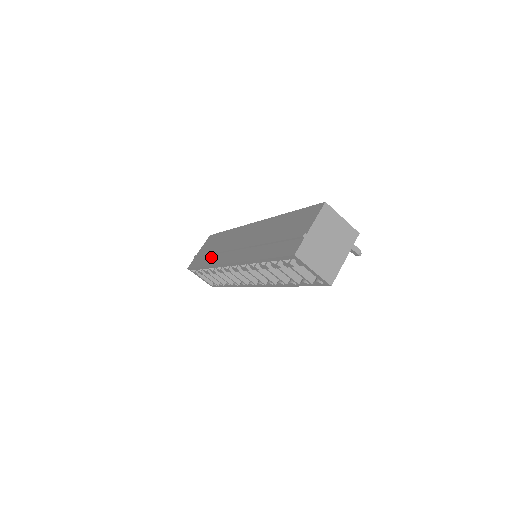
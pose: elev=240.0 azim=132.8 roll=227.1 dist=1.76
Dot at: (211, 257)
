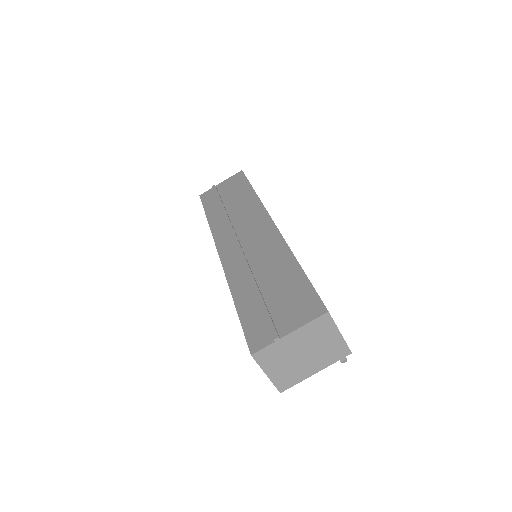
Dot at: (219, 214)
